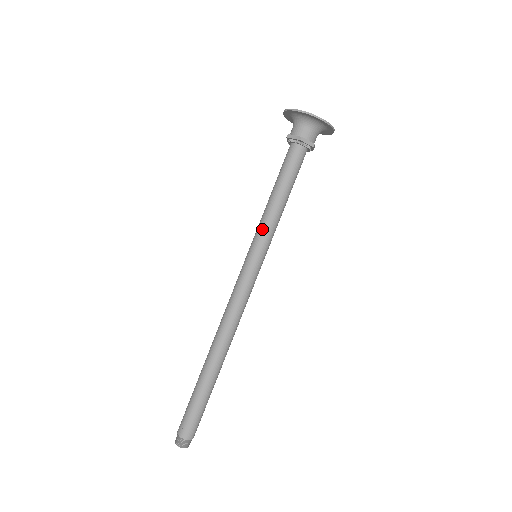
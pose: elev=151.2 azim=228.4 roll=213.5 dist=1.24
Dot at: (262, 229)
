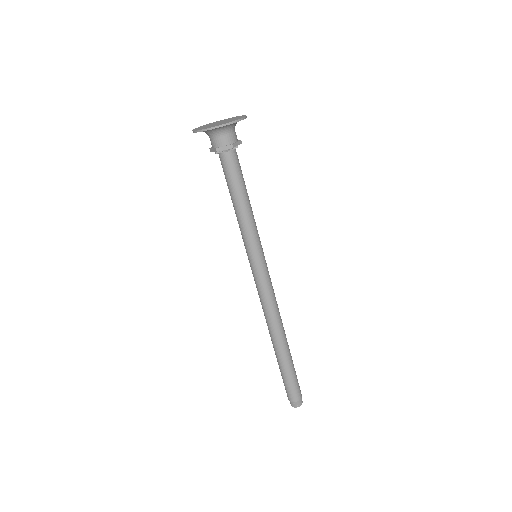
Dot at: (243, 236)
